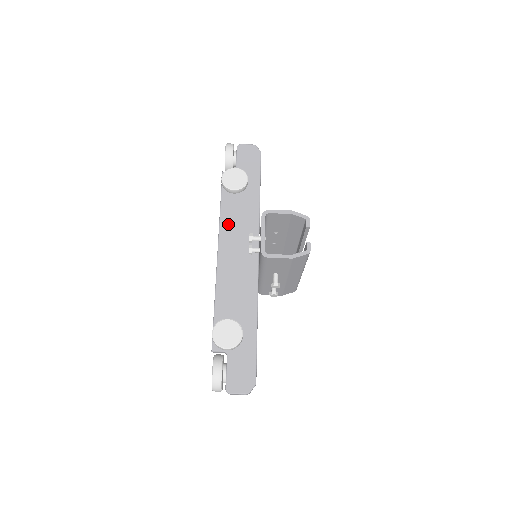
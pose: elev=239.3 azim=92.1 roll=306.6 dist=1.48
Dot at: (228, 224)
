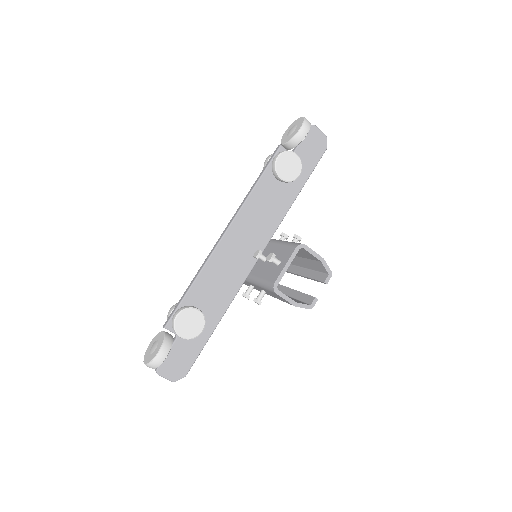
Dot at: (252, 208)
